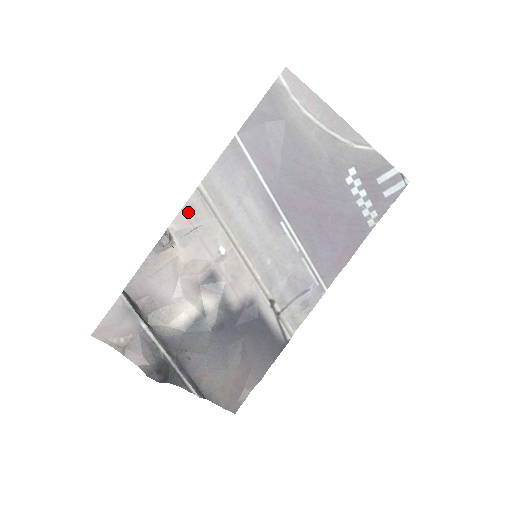
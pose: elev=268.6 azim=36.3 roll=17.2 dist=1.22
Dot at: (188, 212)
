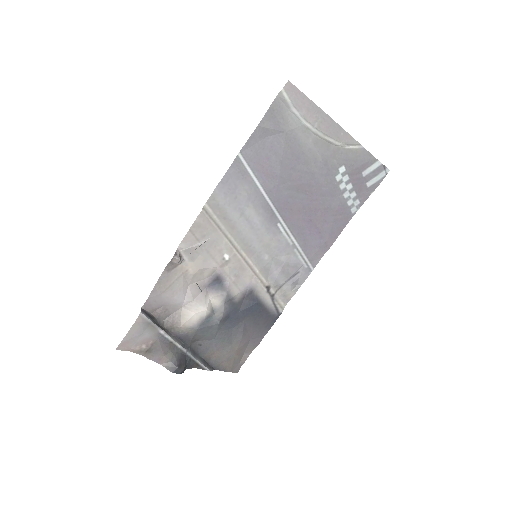
Dot at: (195, 231)
